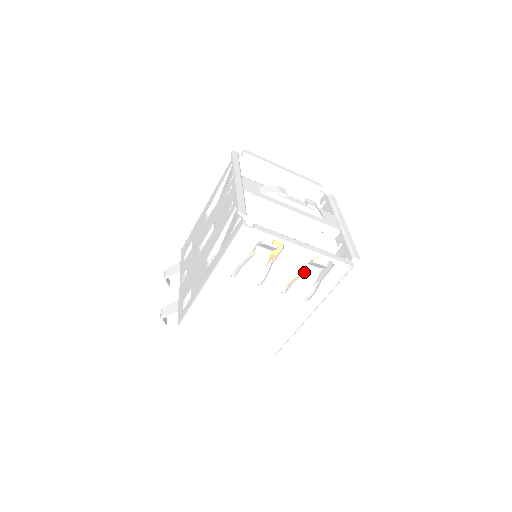
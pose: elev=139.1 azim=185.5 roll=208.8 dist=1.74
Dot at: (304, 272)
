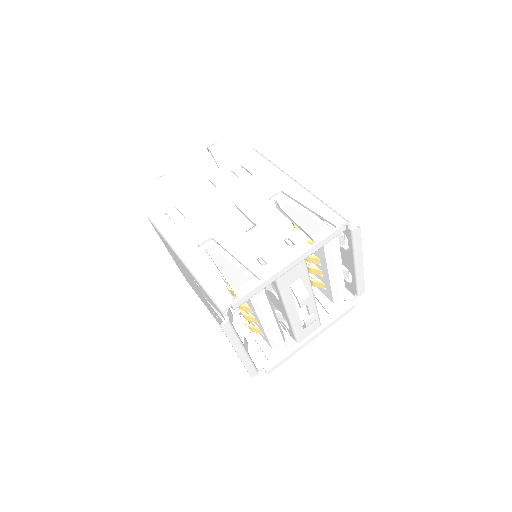
Dot at: occluded
